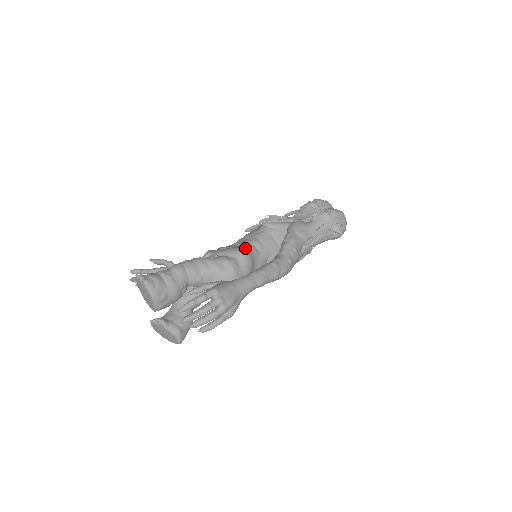
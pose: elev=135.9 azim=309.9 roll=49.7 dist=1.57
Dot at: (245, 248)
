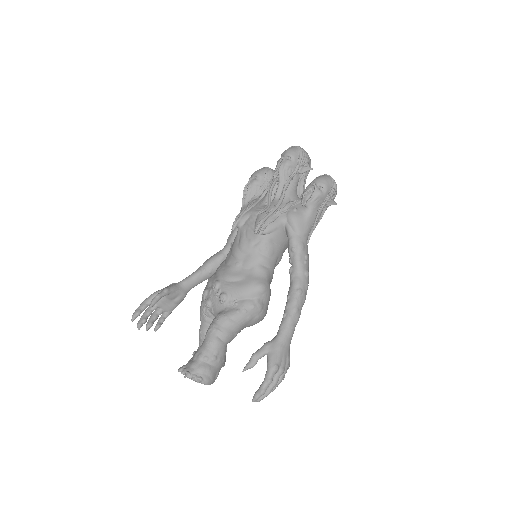
Dot at: (257, 276)
